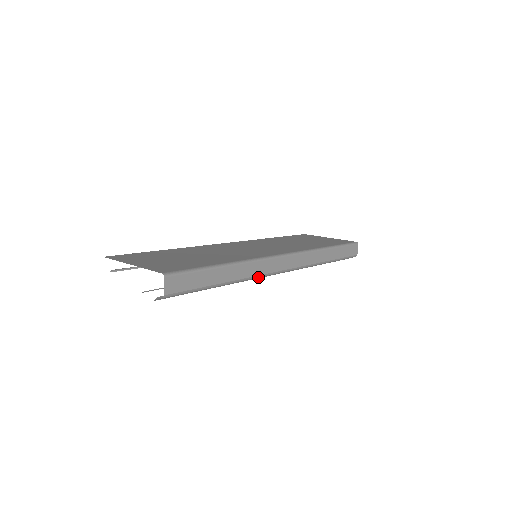
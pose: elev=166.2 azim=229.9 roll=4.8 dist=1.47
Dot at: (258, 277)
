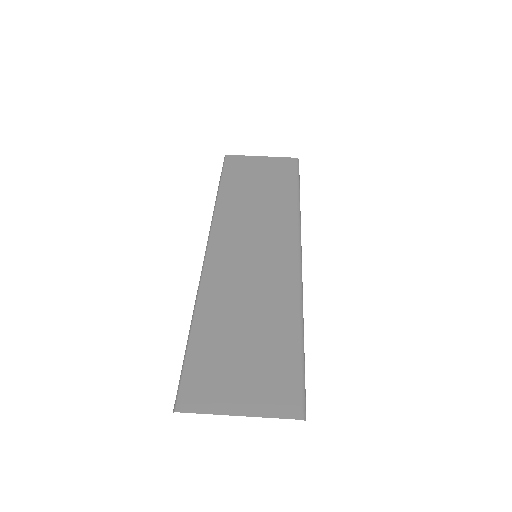
Dot at: occluded
